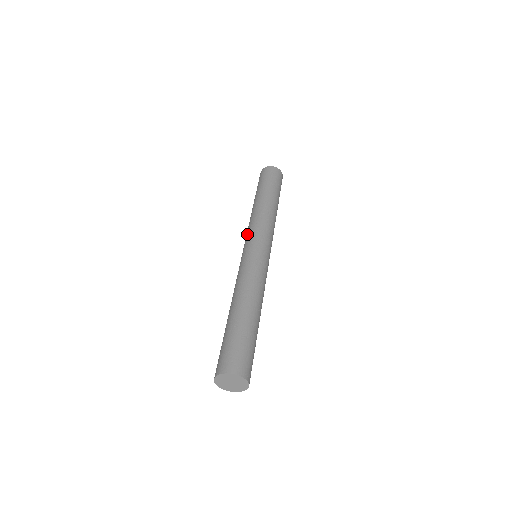
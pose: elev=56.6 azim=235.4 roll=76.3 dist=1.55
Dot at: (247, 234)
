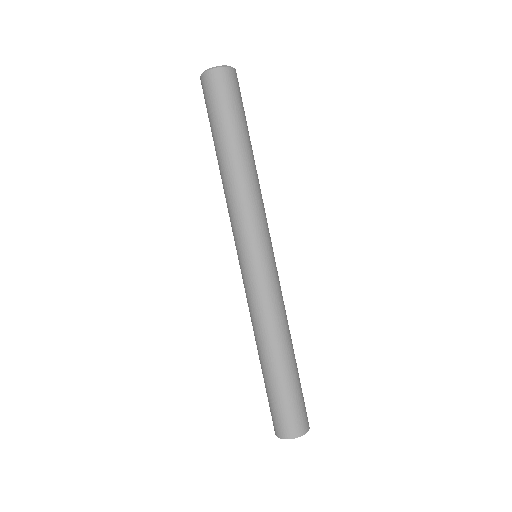
Dot at: occluded
